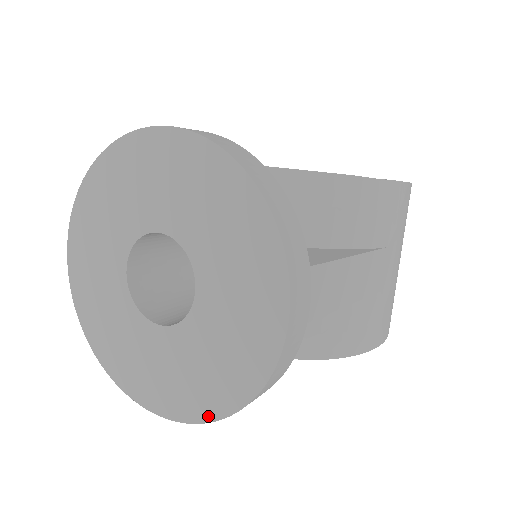
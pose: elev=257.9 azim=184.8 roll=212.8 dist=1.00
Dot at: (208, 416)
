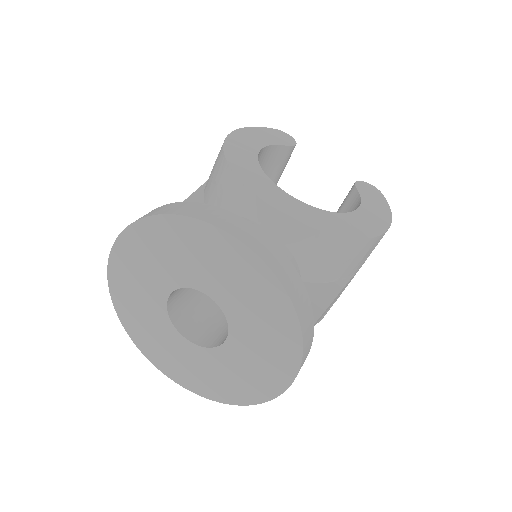
Dot at: (214, 398)
